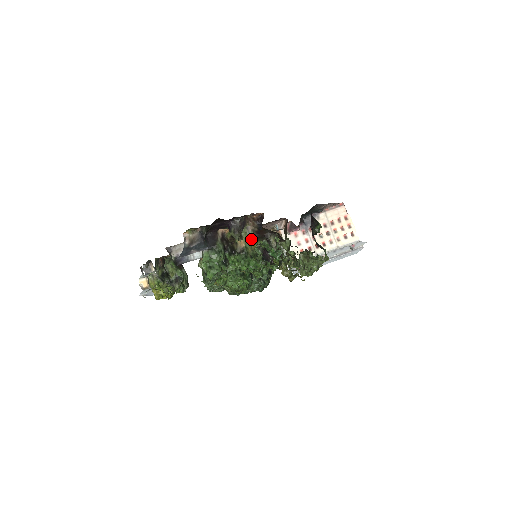
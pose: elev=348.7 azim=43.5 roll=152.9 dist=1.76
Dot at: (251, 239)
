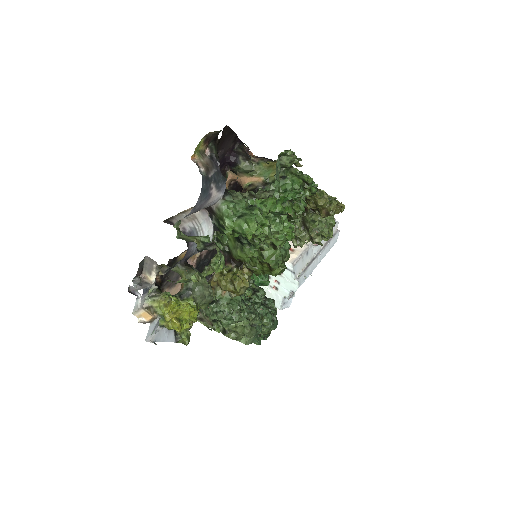
Dot at: (266, 167)
